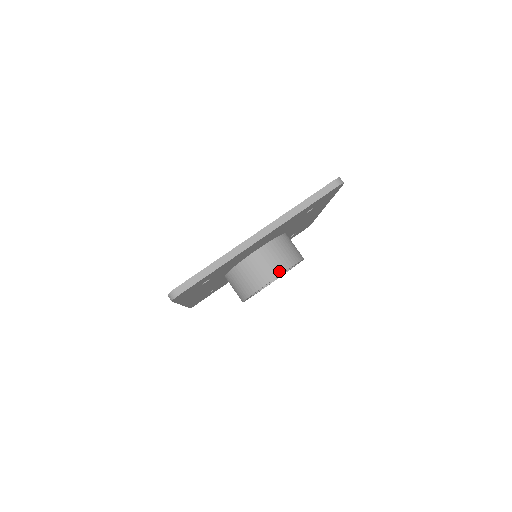
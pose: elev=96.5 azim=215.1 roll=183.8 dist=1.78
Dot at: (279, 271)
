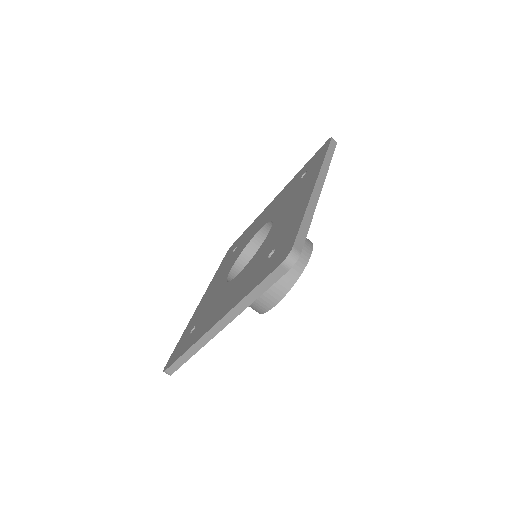
Dot at: (274, 302)
